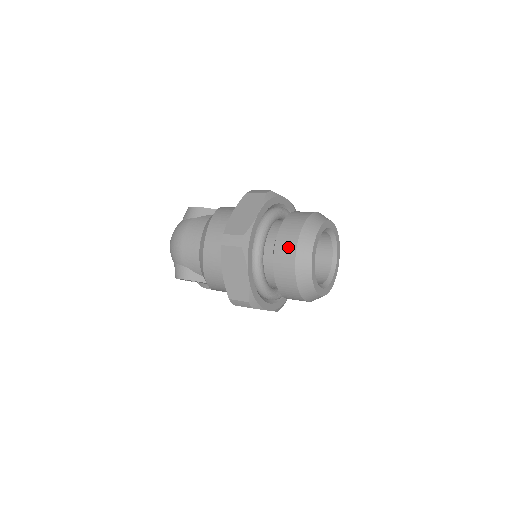
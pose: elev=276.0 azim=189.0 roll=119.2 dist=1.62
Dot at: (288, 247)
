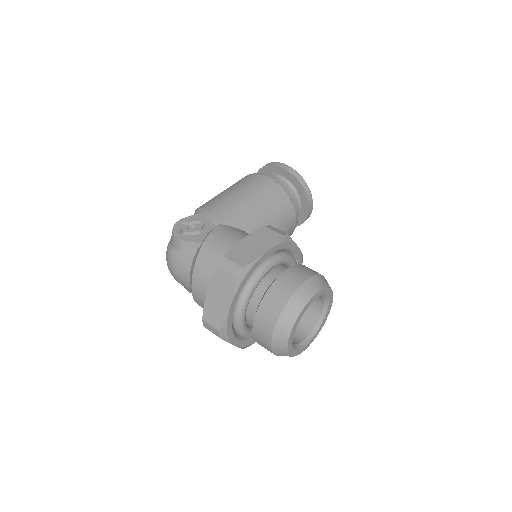
Dot at: (264, 340)
